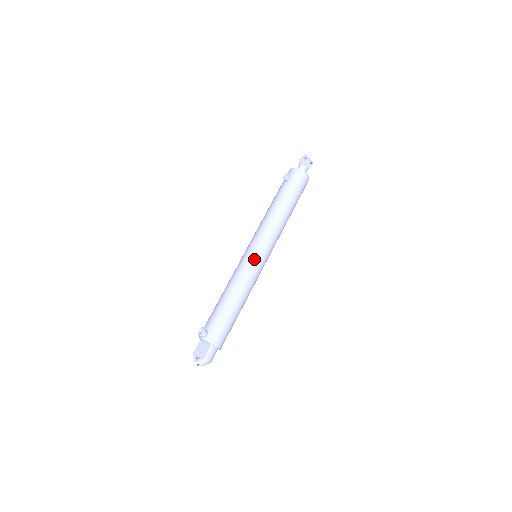
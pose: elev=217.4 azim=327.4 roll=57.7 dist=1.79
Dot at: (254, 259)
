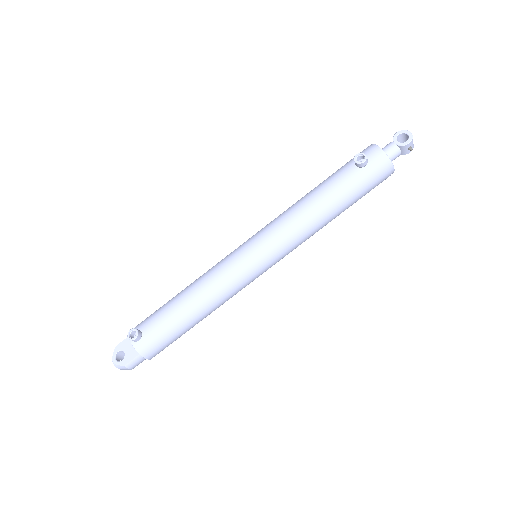
Dot at: (249, 267)
